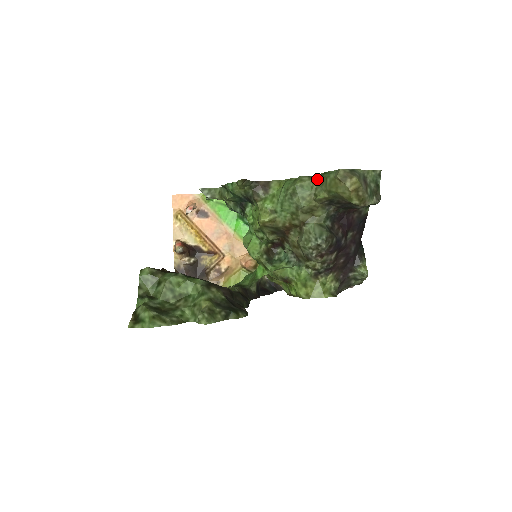
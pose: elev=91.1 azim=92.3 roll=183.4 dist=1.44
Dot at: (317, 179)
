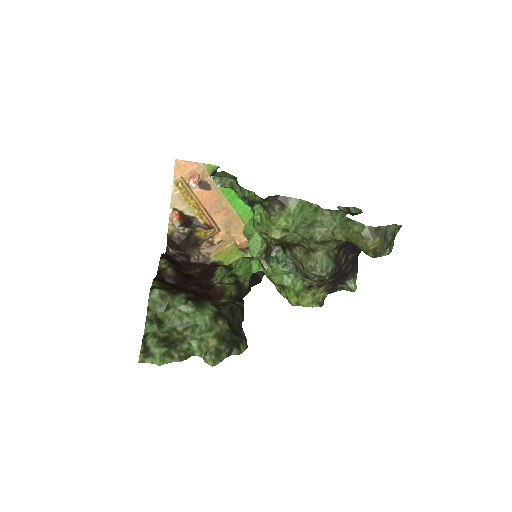
Dot at: (338, 217)
